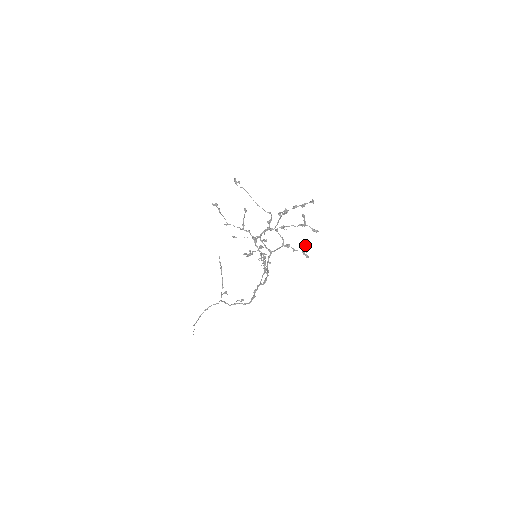
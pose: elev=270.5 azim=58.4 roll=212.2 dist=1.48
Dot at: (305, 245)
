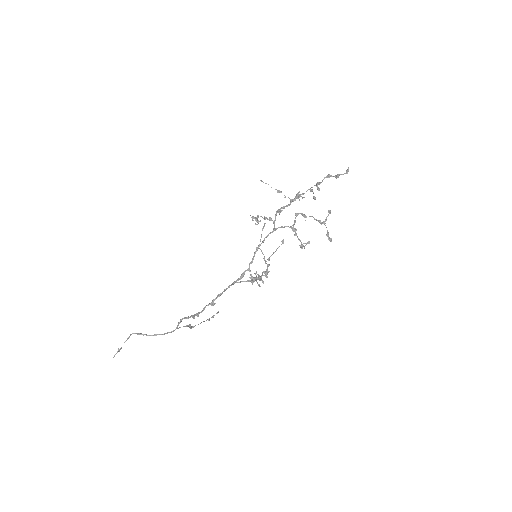
Dot at: (309, 241)
